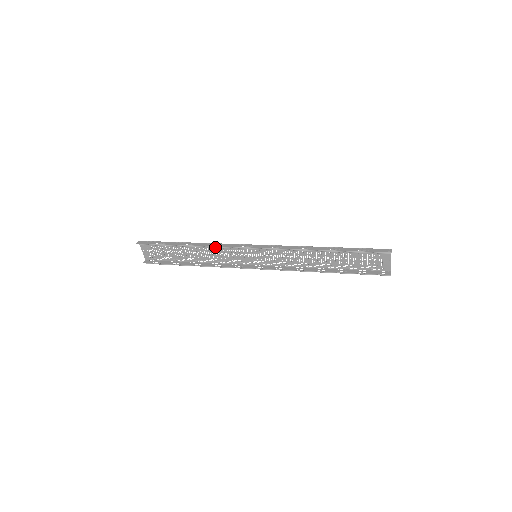
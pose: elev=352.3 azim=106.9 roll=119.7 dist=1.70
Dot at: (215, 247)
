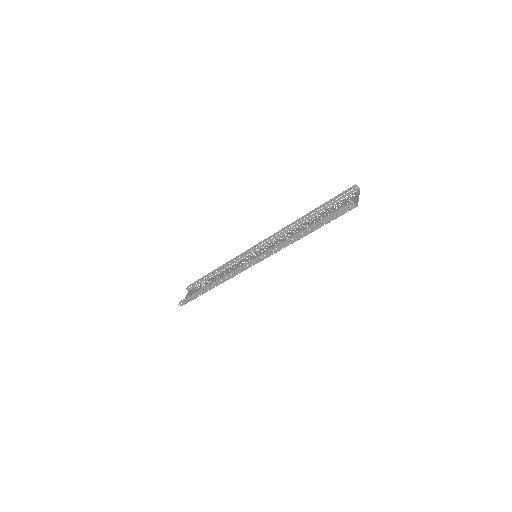
Dot at: (232, 259)
